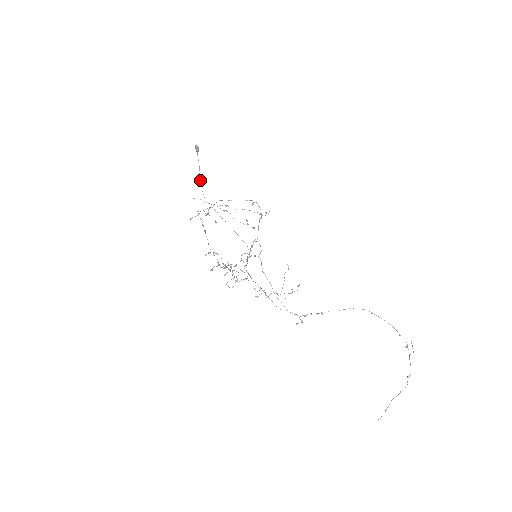
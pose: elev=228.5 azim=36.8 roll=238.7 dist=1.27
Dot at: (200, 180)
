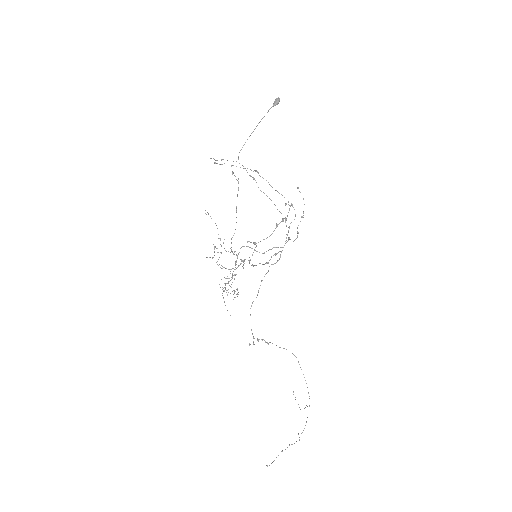
Dot at: occluded
